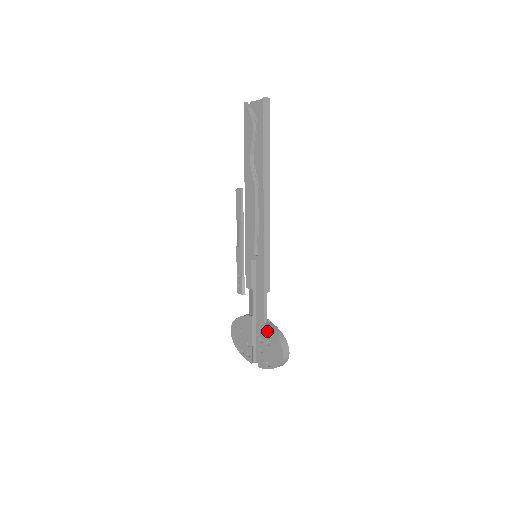
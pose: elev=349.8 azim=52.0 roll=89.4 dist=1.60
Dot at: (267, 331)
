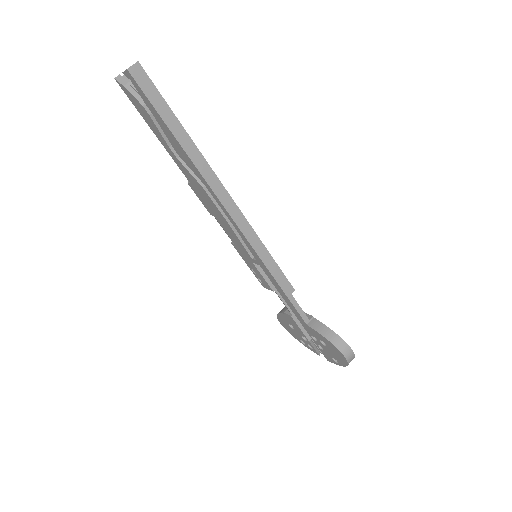
Dot at: (315, 333)
